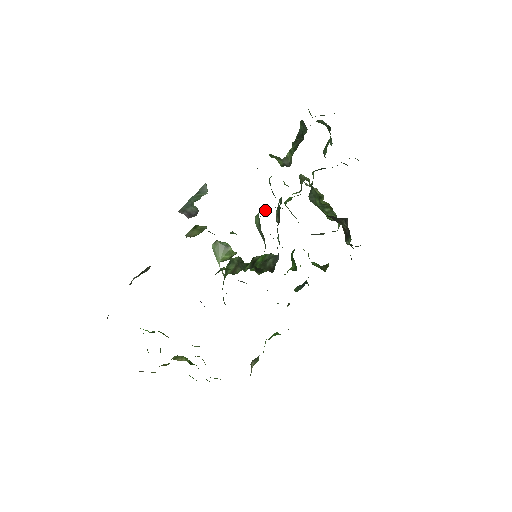
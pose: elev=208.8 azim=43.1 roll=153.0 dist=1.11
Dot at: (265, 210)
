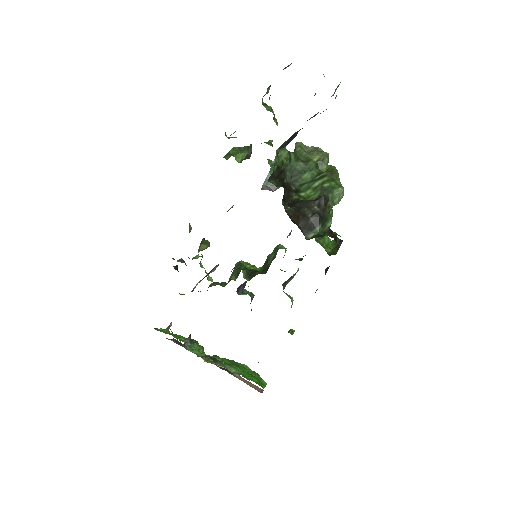
Dot at: occluded
